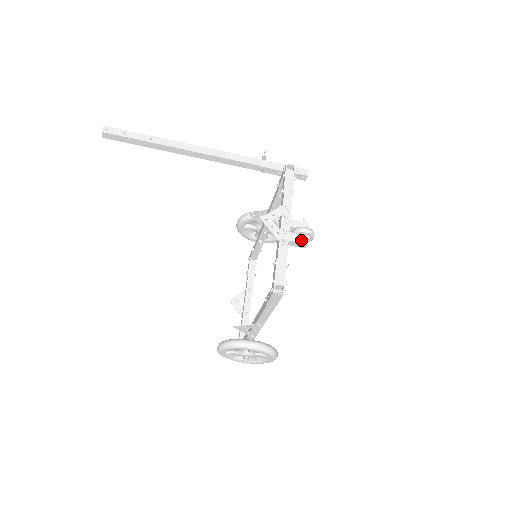
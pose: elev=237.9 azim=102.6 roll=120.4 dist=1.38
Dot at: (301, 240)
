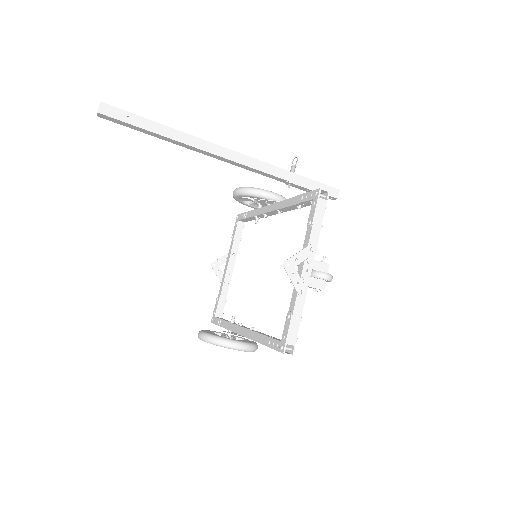
Dot at: (318, 285)
